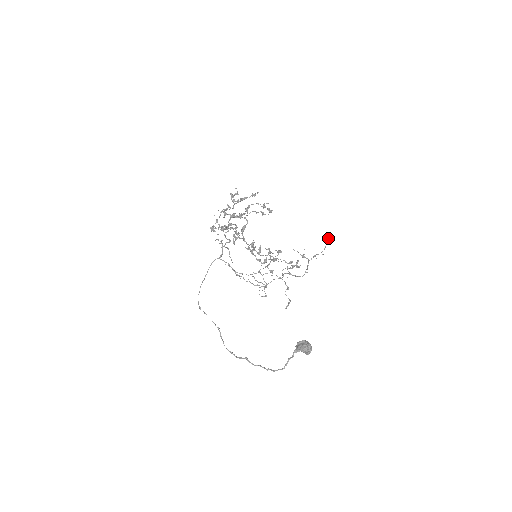
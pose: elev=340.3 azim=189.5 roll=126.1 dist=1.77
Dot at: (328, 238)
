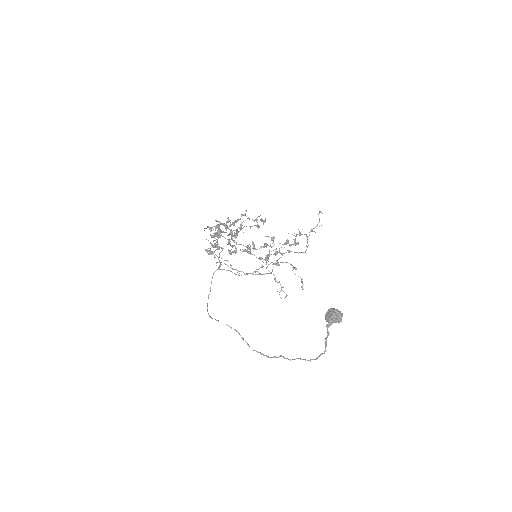
Dot at: occluded
